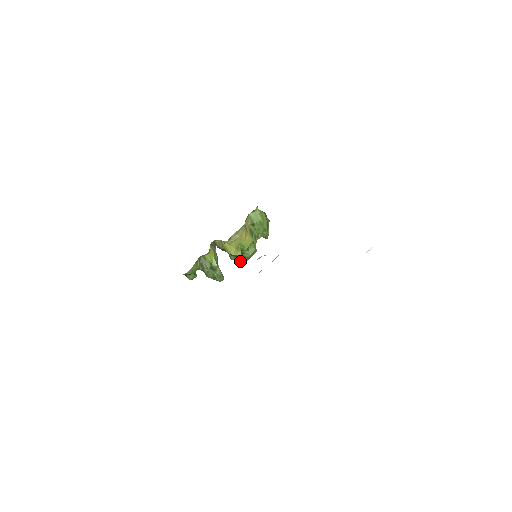
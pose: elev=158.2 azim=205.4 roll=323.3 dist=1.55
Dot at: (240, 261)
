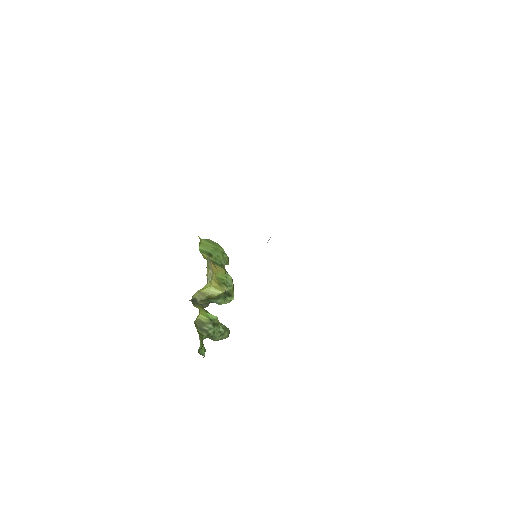
Dot at: (228, 300)
